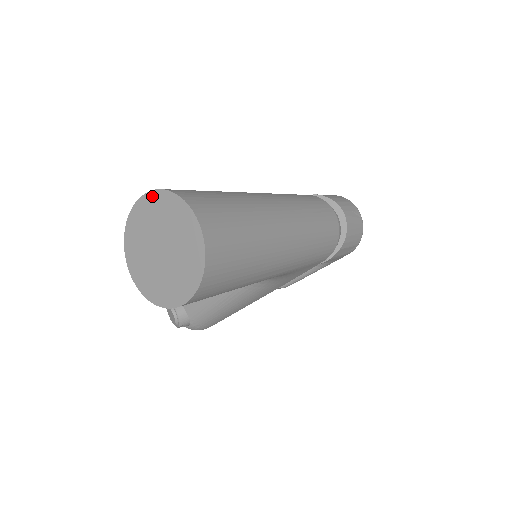
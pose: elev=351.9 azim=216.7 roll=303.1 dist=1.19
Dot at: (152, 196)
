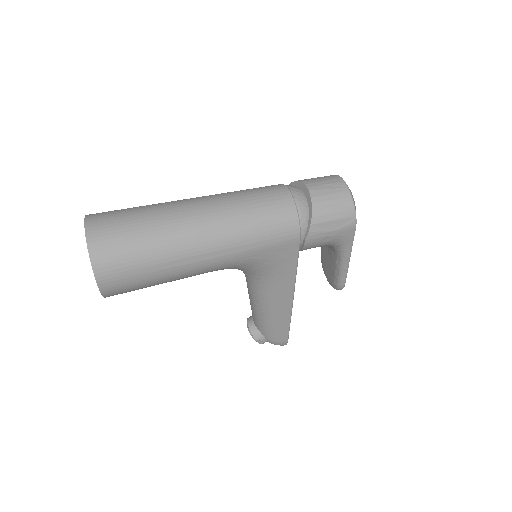
Dot at: occluded
